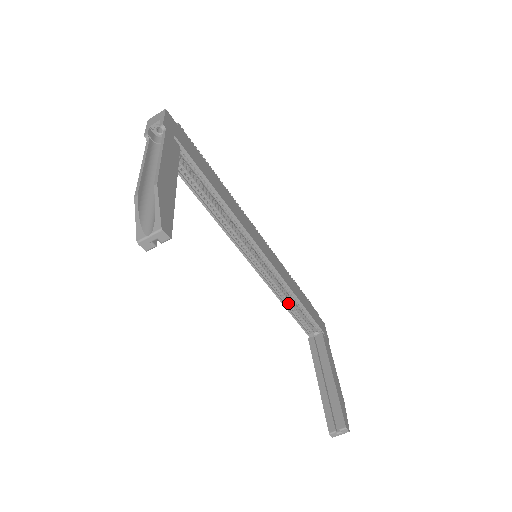
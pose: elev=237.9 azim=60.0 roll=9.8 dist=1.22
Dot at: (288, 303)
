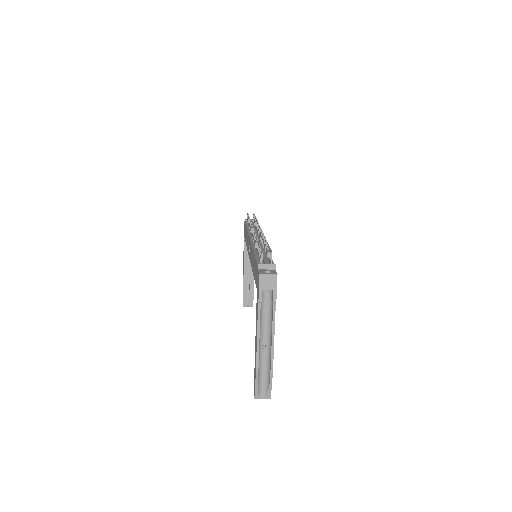
Dot at: occluded
